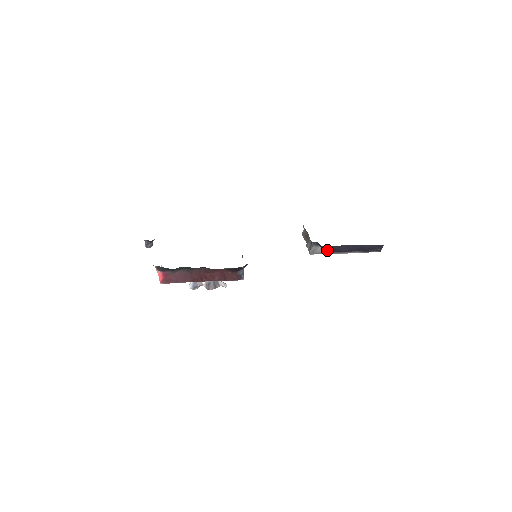
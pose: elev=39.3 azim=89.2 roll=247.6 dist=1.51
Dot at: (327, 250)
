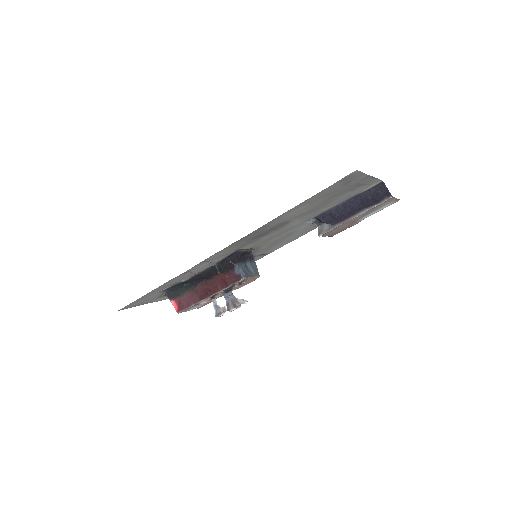
Dot at: (329, 221)
